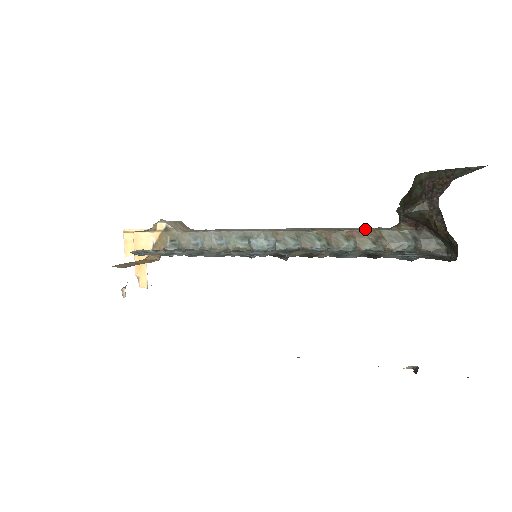
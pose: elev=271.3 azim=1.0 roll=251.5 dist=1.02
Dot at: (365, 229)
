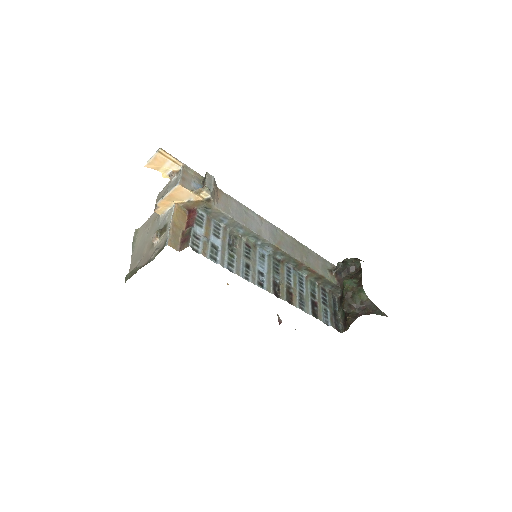
Dot at: (317, 261)
